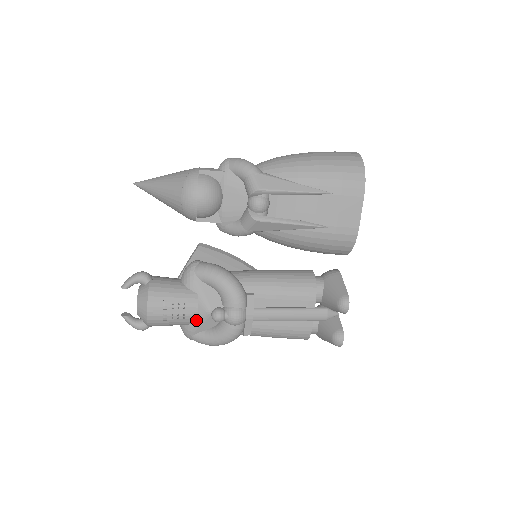
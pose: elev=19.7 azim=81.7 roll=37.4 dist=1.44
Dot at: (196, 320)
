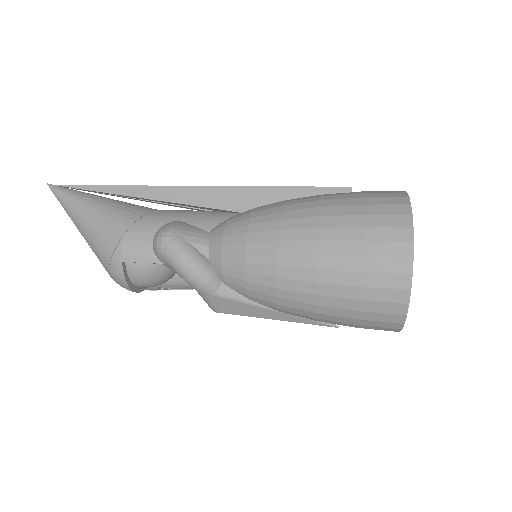
Dot at: occluded
